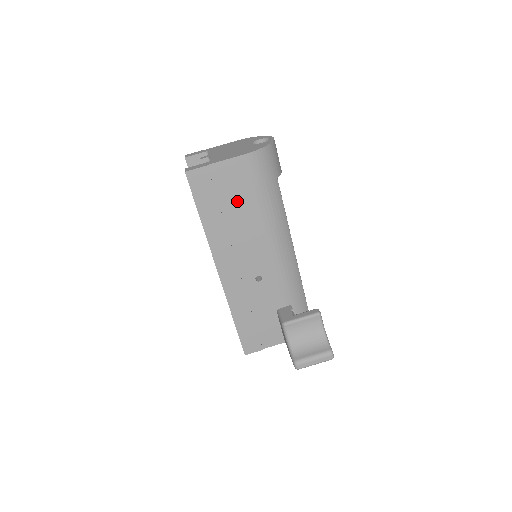
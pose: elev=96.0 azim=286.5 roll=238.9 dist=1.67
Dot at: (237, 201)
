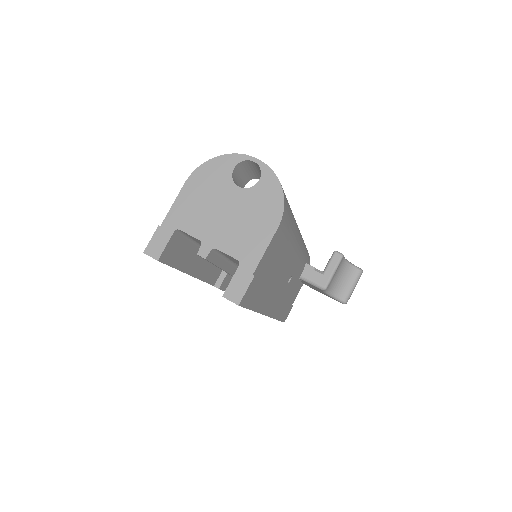
Dot at: (275, 262)
